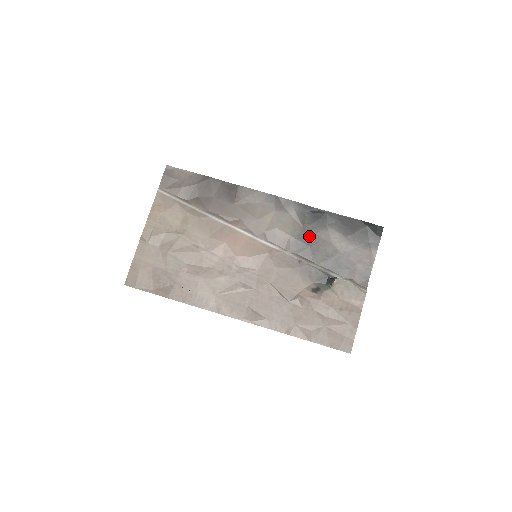
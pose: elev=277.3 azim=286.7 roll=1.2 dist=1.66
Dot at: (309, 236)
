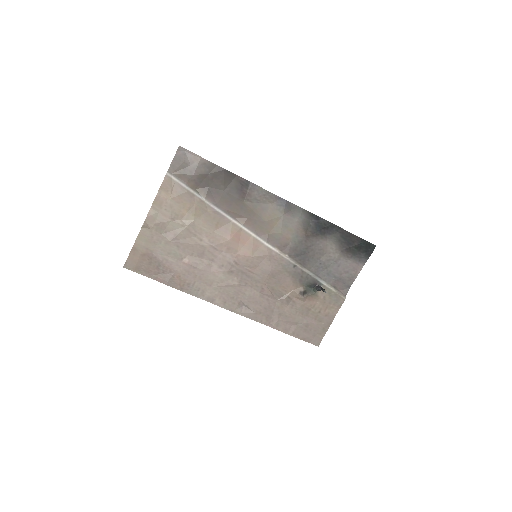
Dot at: (308, 243)
